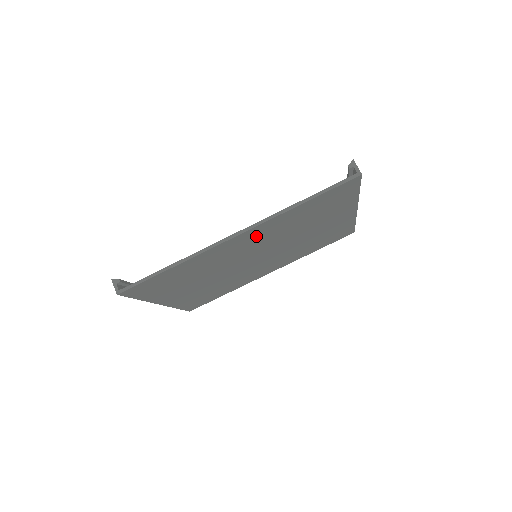
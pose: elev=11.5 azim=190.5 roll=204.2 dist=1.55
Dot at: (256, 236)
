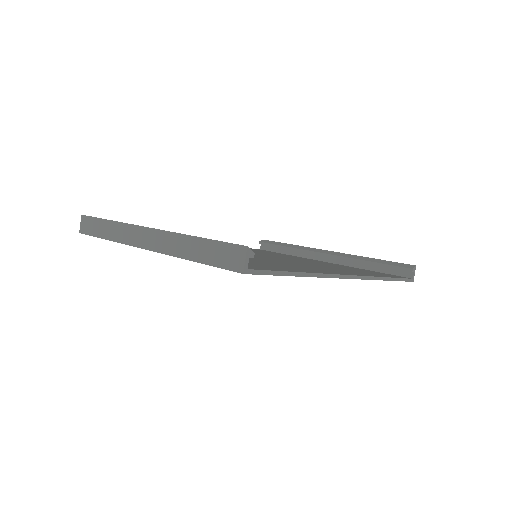
Dot at: occluded
